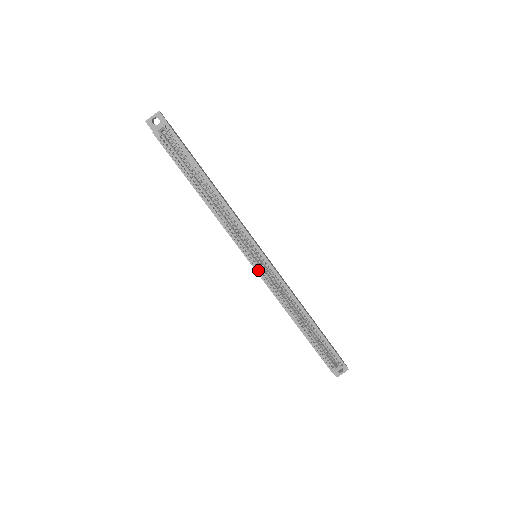
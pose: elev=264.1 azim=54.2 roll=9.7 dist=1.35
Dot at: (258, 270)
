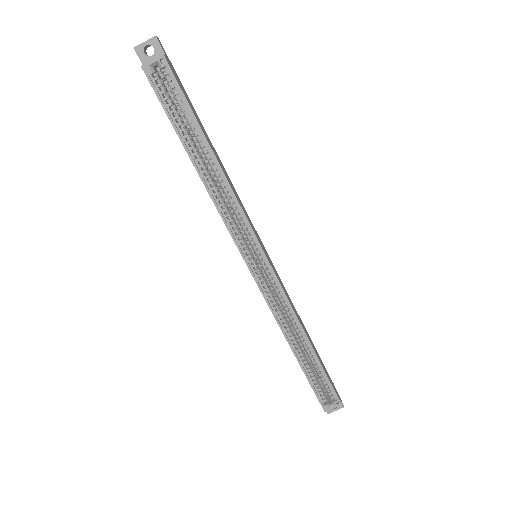
Dot at: (256, 276)
